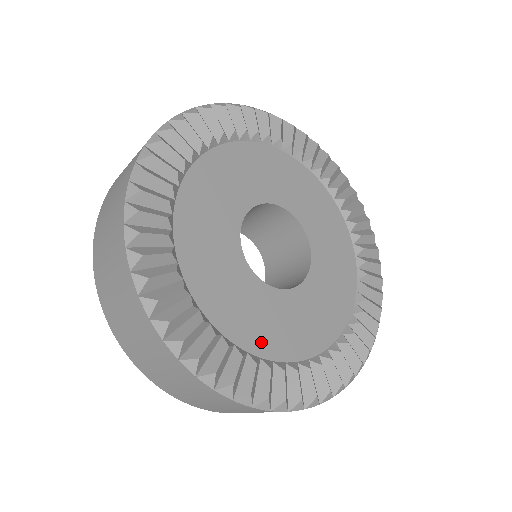
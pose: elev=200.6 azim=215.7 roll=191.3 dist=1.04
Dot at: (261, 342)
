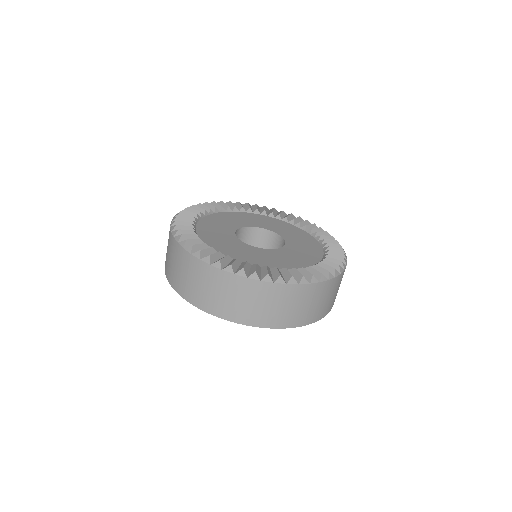
Dot at: (230, 253)
